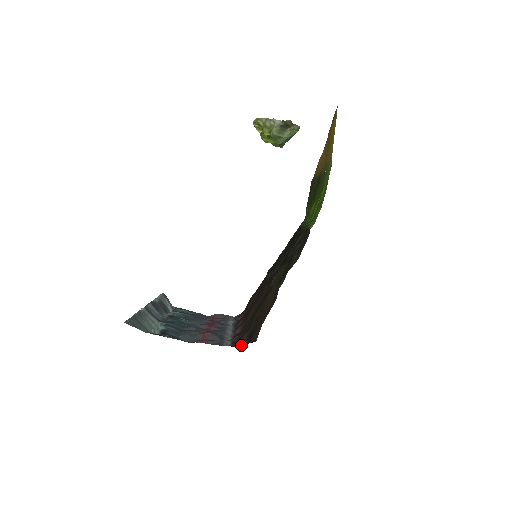
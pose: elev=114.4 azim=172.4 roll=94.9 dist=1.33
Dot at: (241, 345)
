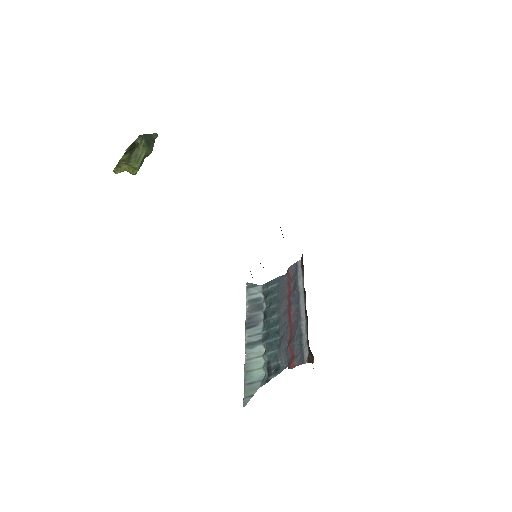
Dot at: (313, 360)
